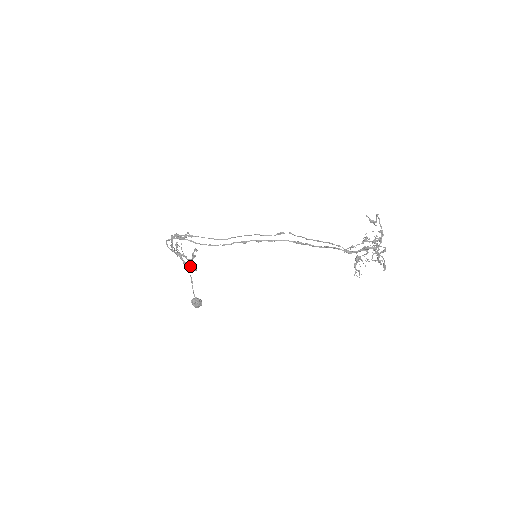
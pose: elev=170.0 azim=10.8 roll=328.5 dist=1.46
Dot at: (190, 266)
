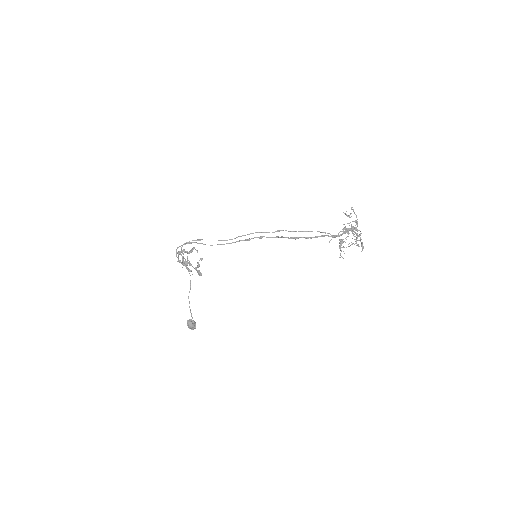
Dot at: (190, 283)
